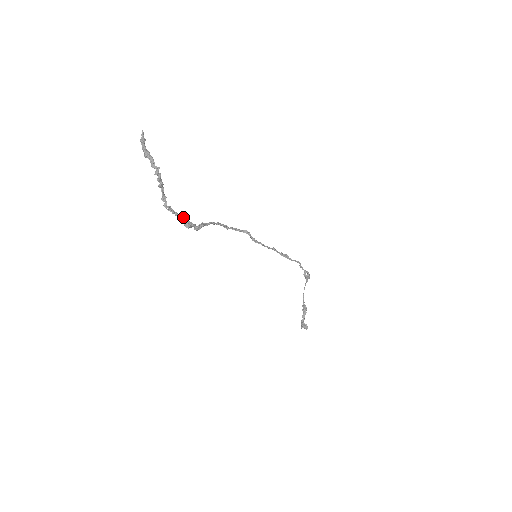
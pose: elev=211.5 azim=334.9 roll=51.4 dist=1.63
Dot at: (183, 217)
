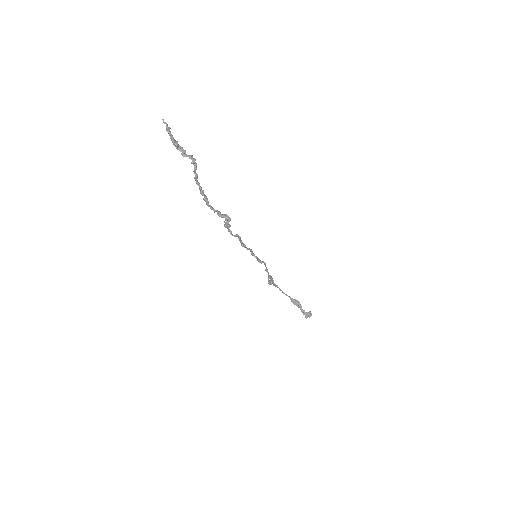
Dot at: (219, 212)
